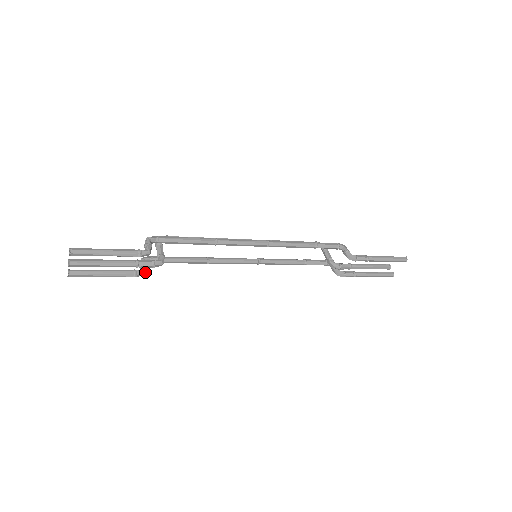
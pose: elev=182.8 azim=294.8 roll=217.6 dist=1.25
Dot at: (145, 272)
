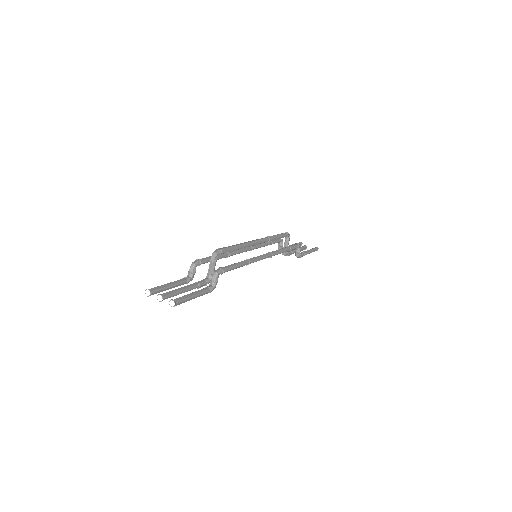
Dot at: (192, 278)
